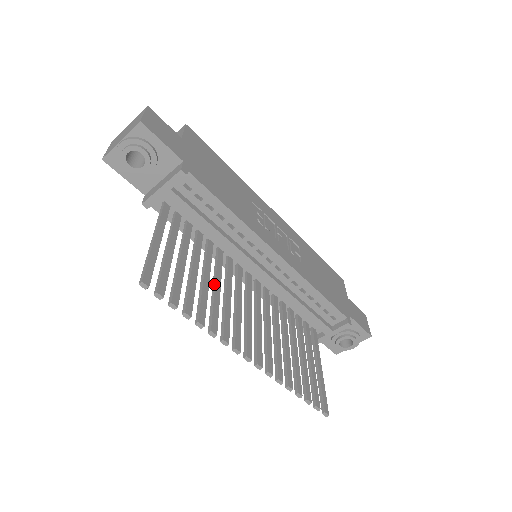
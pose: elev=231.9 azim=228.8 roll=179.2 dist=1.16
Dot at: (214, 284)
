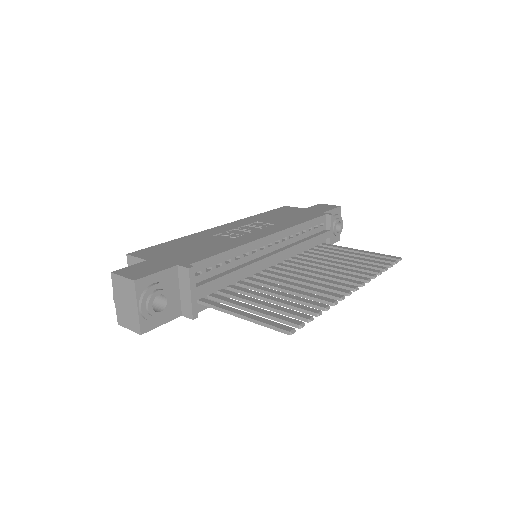
Dot at: (284, 291)
